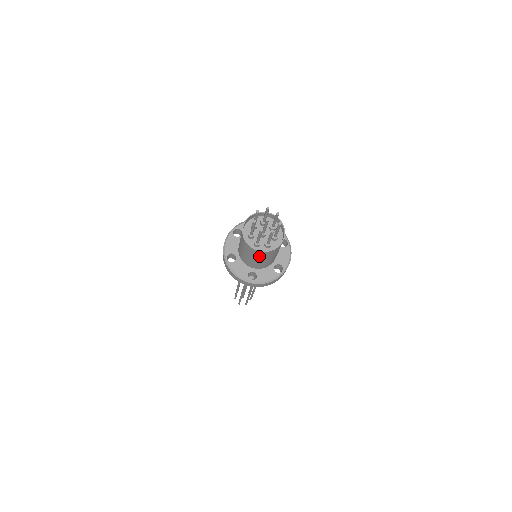
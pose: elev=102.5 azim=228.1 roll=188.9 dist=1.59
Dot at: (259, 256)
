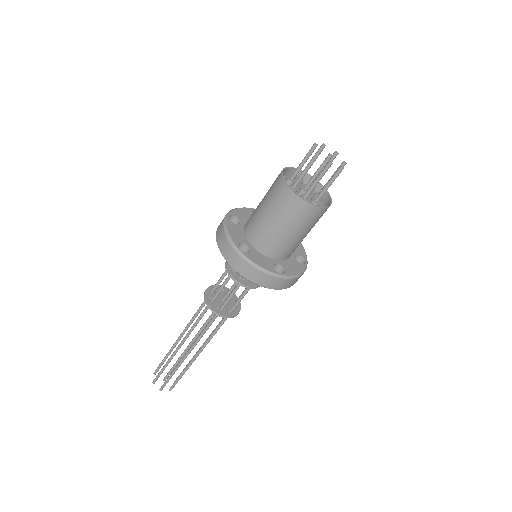
Dot at: (281, 207)
